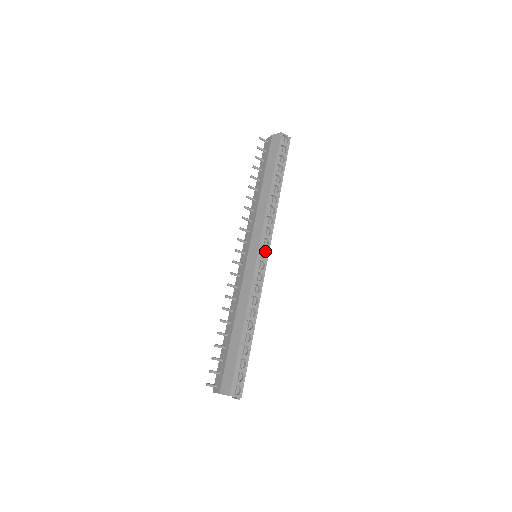
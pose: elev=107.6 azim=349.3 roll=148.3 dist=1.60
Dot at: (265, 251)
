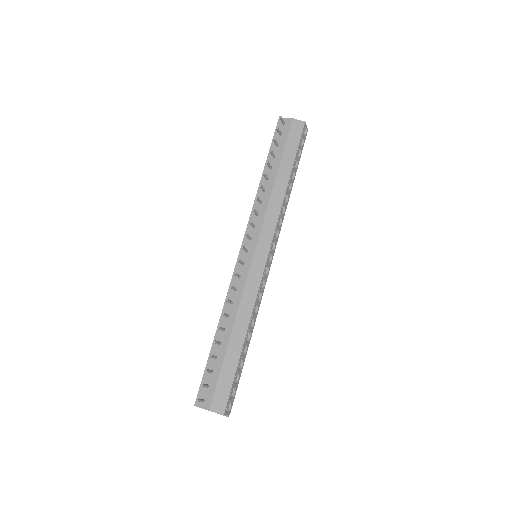
Dot at: (271, 255)
